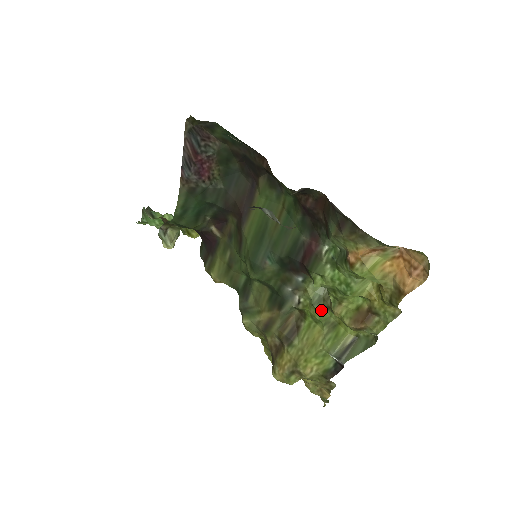
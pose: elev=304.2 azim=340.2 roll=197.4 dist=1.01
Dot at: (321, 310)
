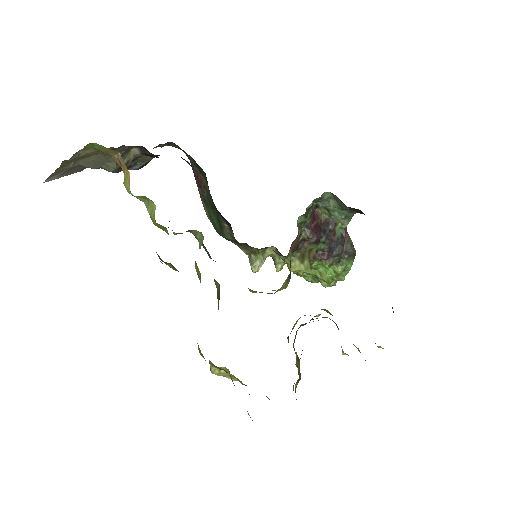
Dot at: (196, 266)
